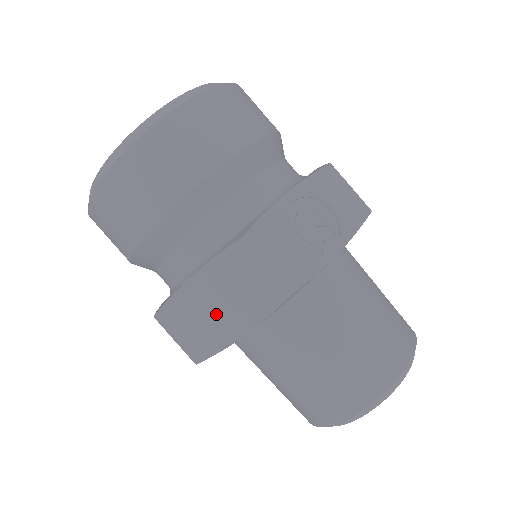
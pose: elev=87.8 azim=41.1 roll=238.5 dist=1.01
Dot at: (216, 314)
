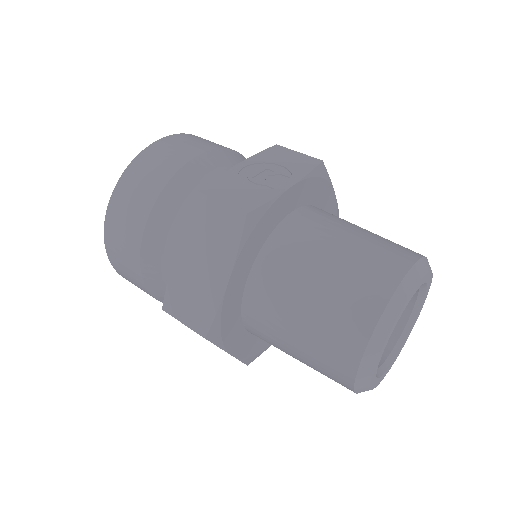
Dot at: (203, 272)
